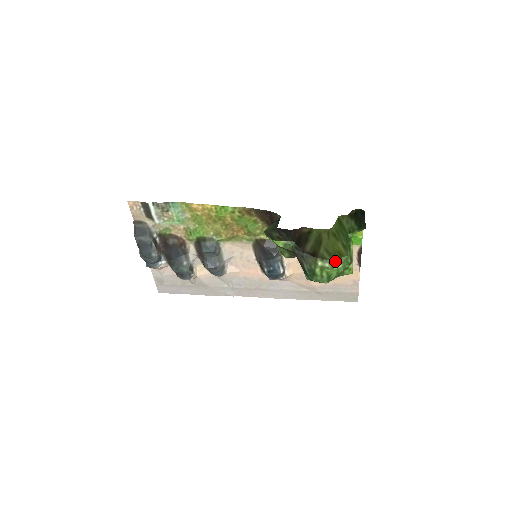
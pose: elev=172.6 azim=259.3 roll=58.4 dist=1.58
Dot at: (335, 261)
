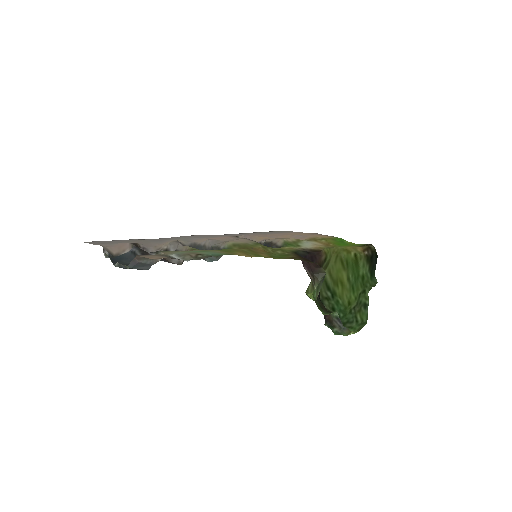
Dot at: (360, 329)
